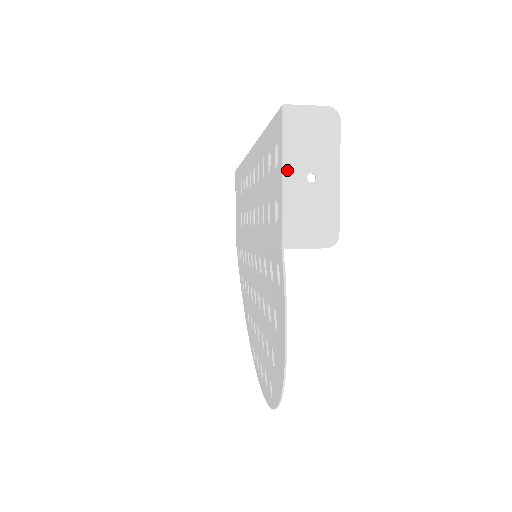
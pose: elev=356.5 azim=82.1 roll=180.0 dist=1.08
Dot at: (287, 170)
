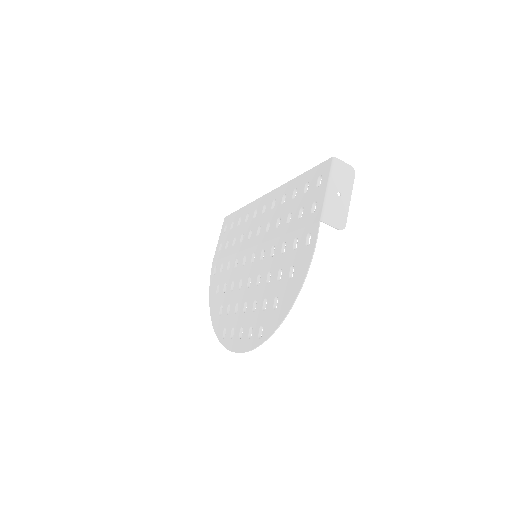
Dot at: (330, 185)
